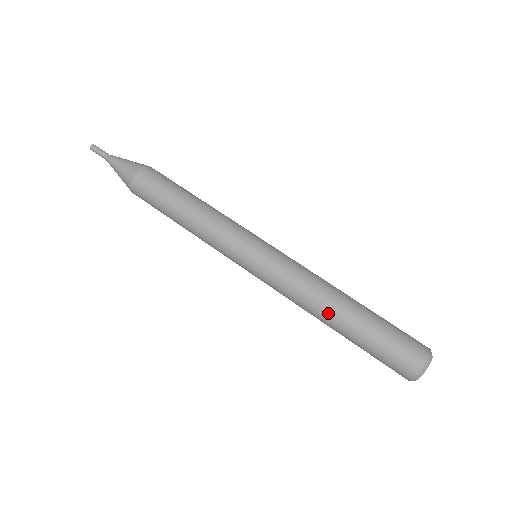
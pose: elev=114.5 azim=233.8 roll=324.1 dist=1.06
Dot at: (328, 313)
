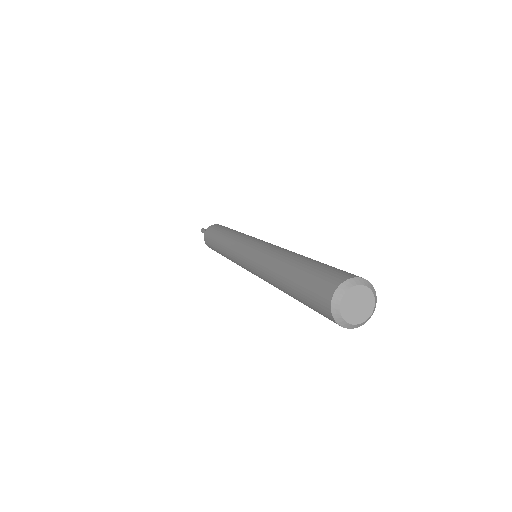
Dot at: (279, 263)
